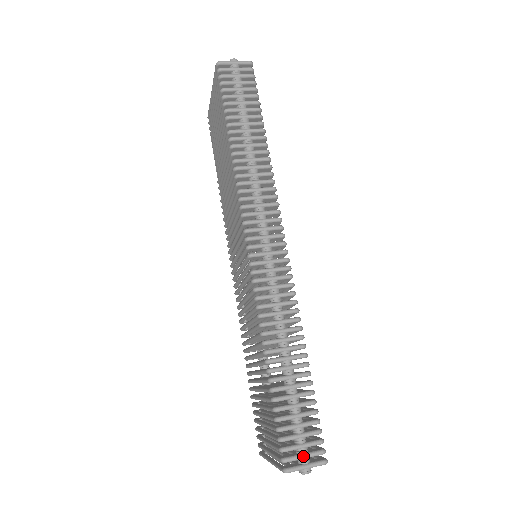
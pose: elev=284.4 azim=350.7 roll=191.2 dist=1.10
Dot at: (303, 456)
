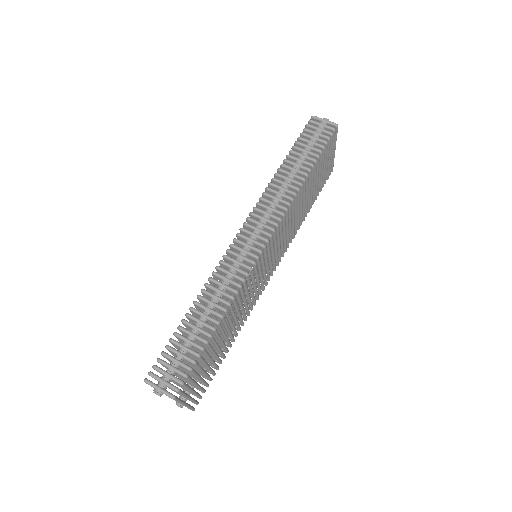
Dot at: (162, 380)
